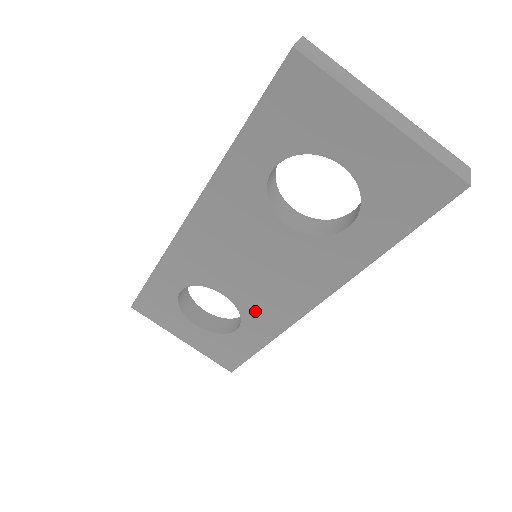
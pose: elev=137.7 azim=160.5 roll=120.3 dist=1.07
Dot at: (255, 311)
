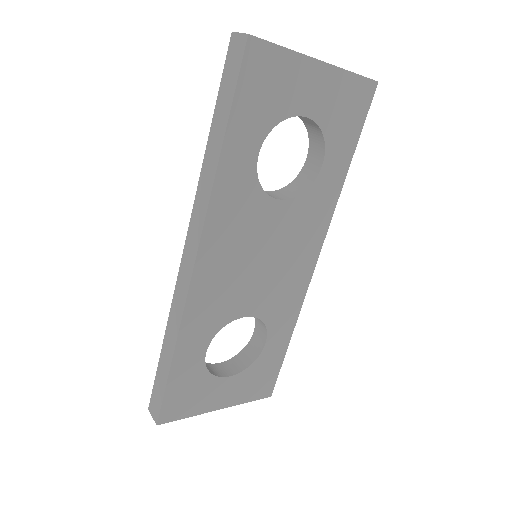
Dot at: (276, 308)
